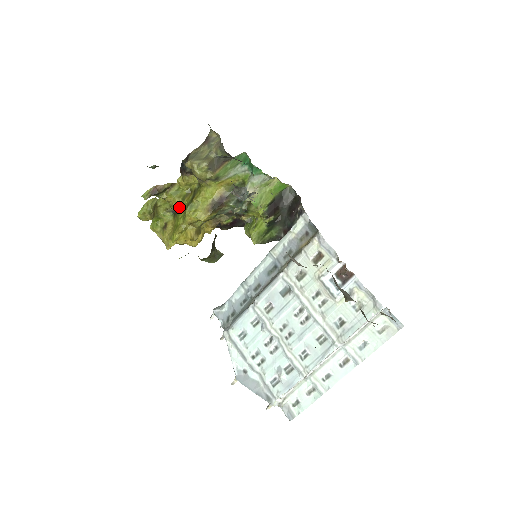
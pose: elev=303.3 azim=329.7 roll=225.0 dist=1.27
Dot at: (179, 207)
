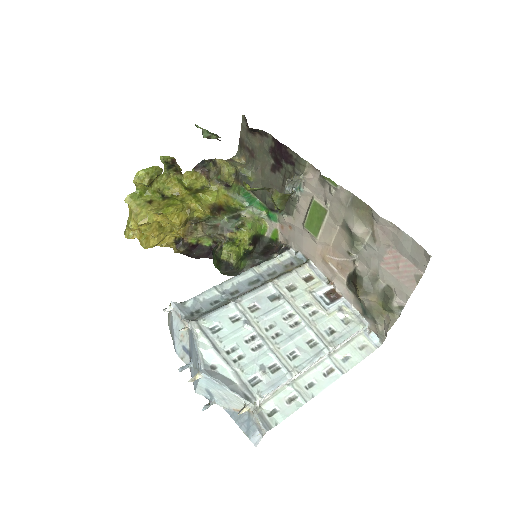
Dot at: (177, 193)
